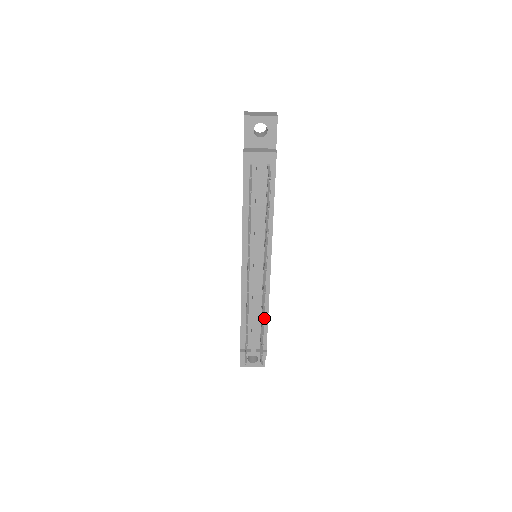
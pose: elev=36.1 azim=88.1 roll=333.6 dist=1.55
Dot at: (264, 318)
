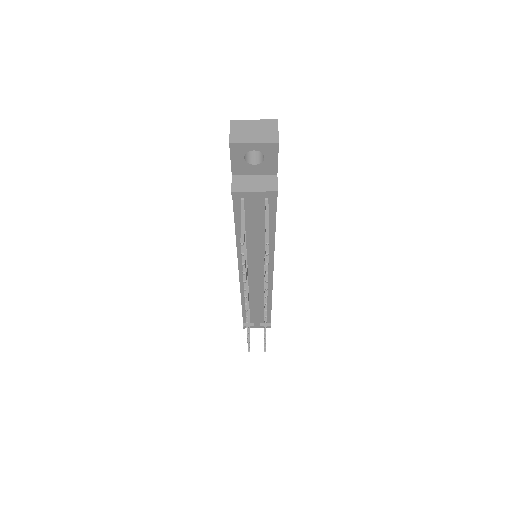
Dot at: (267, 306)
